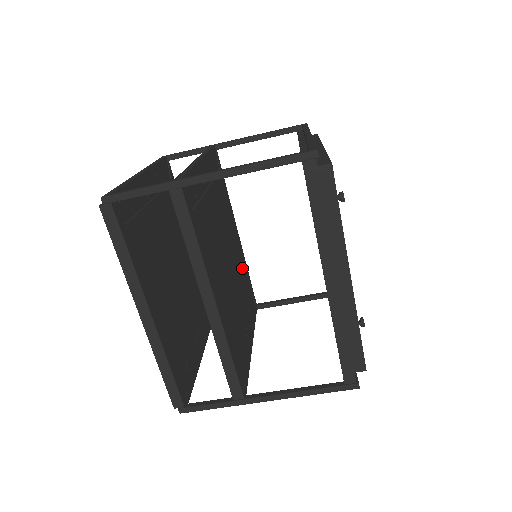
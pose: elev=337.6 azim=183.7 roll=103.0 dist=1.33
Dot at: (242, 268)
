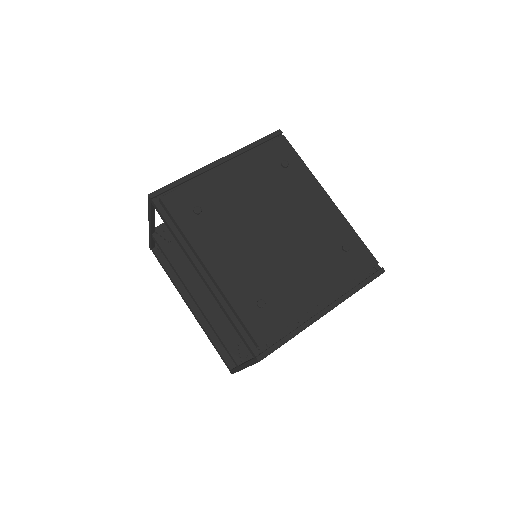
Dot at: occluded
